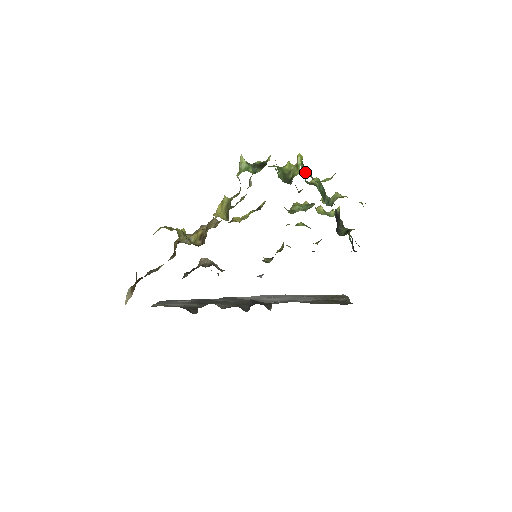
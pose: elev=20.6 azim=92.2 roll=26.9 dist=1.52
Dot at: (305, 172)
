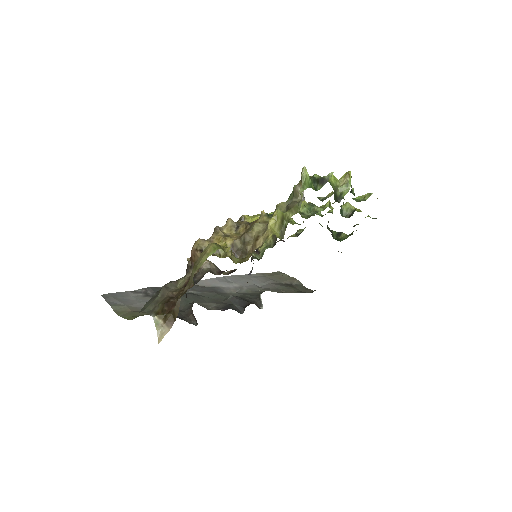
Dot at: (352, 192)
